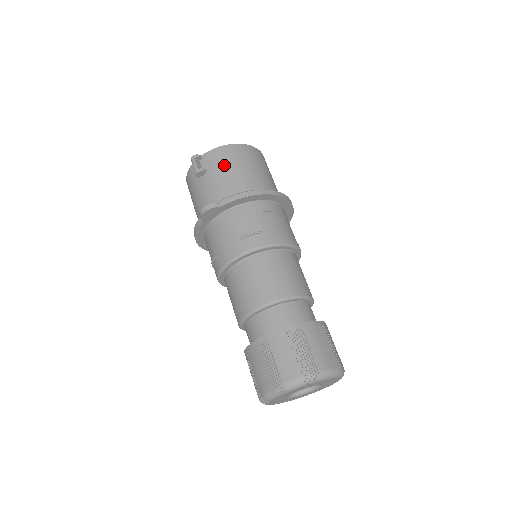
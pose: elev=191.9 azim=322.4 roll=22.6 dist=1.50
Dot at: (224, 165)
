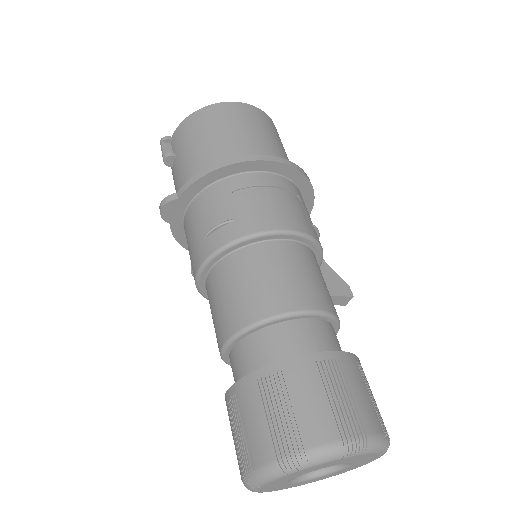
Dot at: (190, 139)
